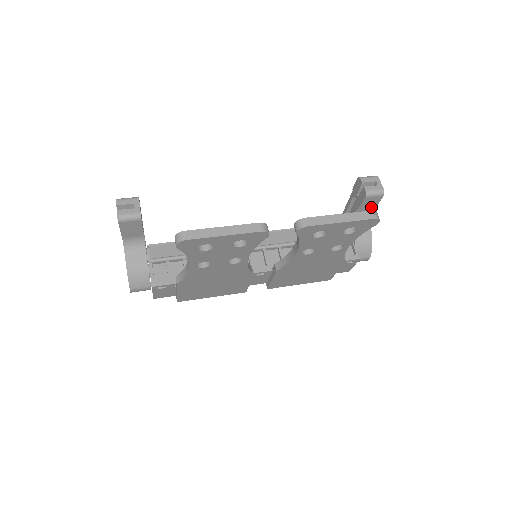
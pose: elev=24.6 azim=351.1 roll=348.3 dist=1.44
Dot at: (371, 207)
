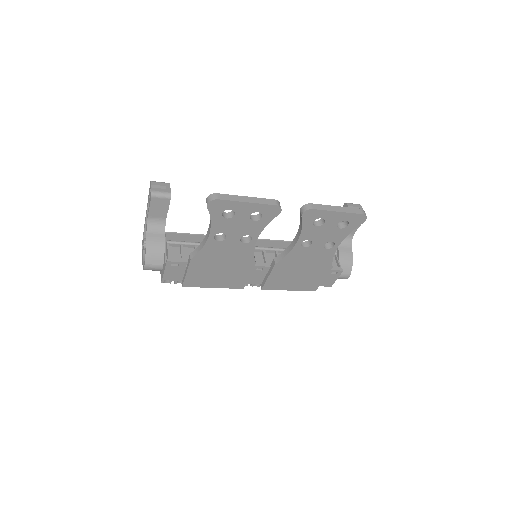
Dot at: (353, 230)
